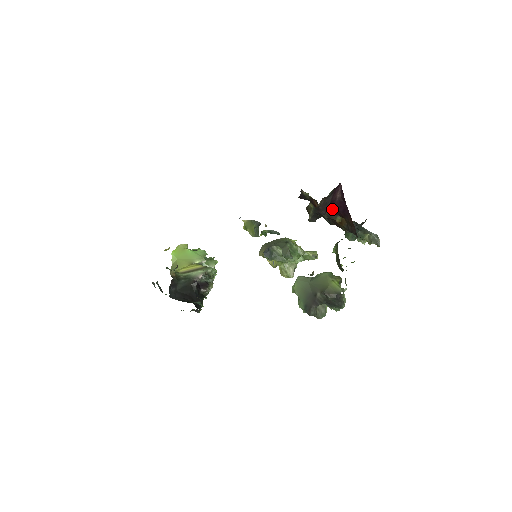
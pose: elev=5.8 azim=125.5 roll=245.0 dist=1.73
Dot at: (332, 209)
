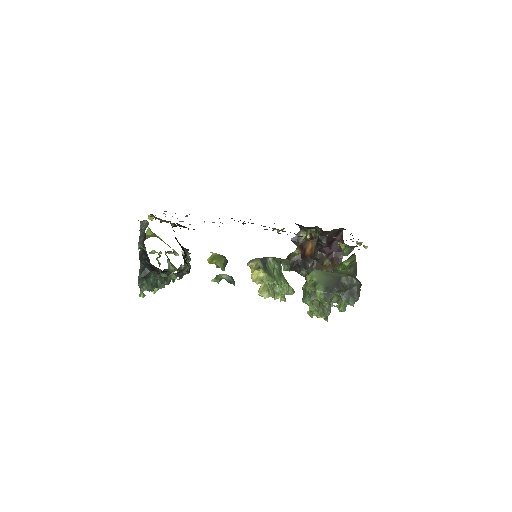
Dot at: (329, 248)
